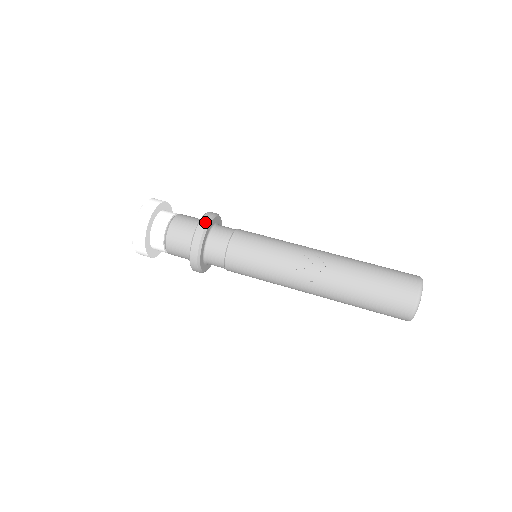
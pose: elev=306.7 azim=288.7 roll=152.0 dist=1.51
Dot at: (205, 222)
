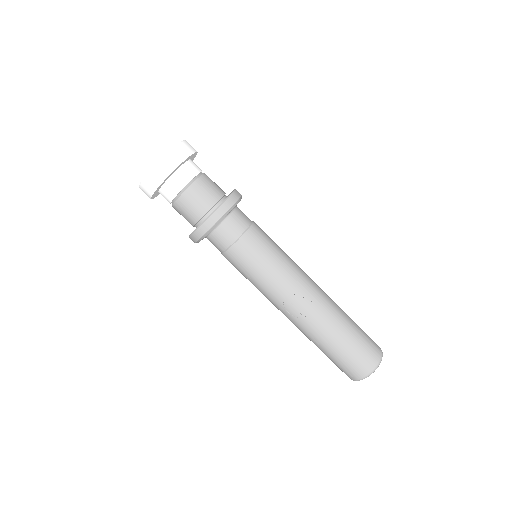
Dot at: (223, 212)
